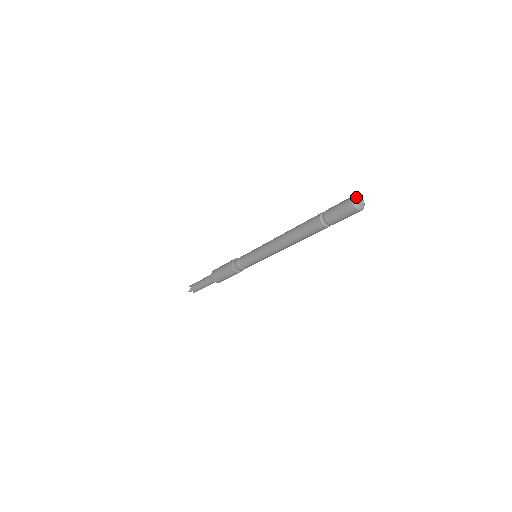
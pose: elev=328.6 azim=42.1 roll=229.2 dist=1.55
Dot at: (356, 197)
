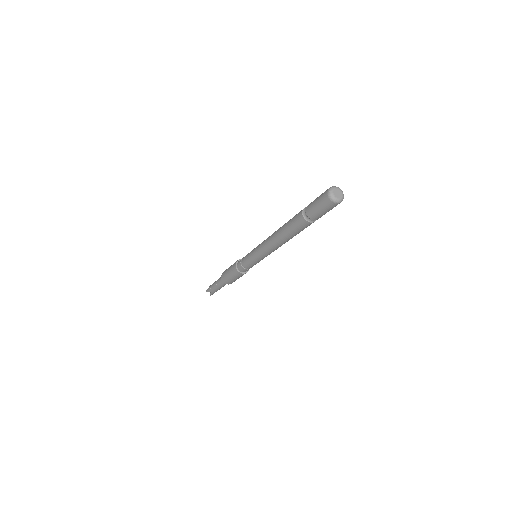
Dot at: (334, 187)
